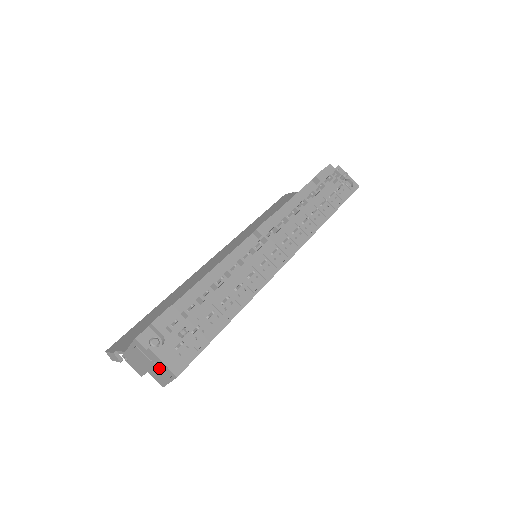
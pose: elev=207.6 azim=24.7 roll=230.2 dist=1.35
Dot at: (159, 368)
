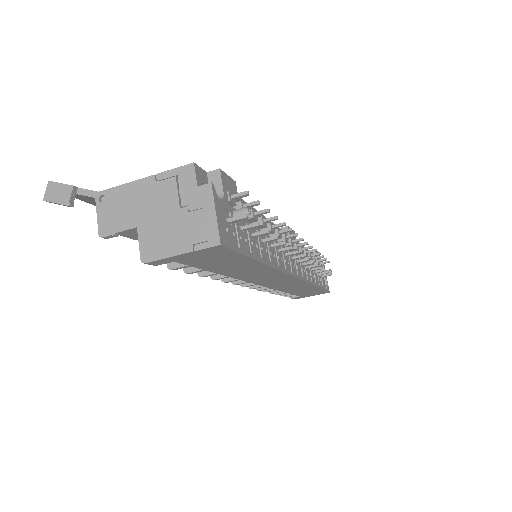
Dot at: (188, 223)
